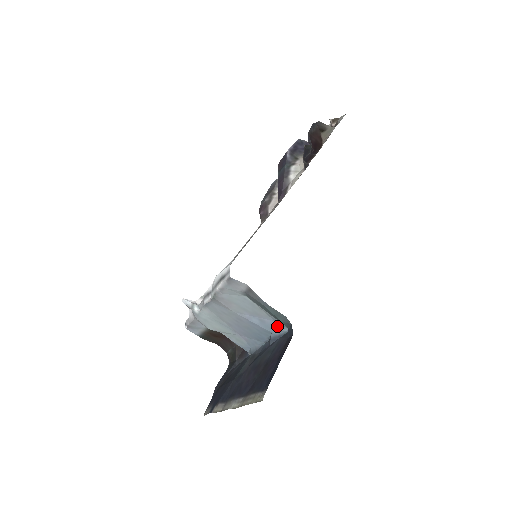
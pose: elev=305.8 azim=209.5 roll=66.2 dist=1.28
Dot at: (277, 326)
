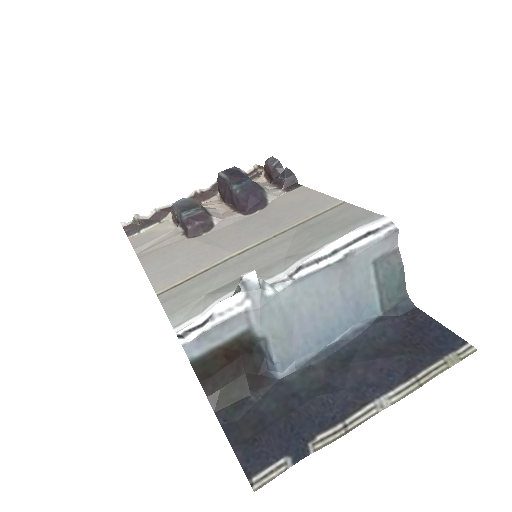
Dot at: (368, 312)
